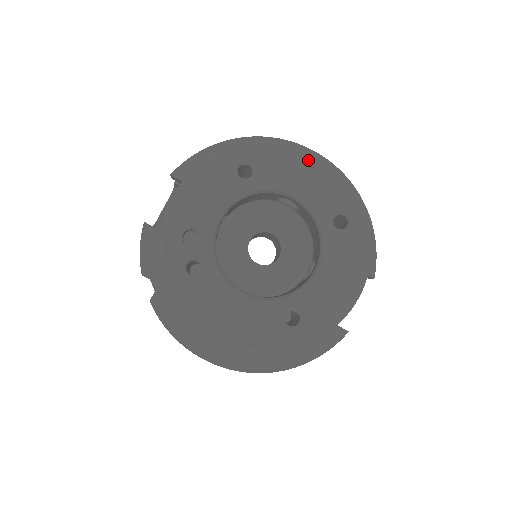
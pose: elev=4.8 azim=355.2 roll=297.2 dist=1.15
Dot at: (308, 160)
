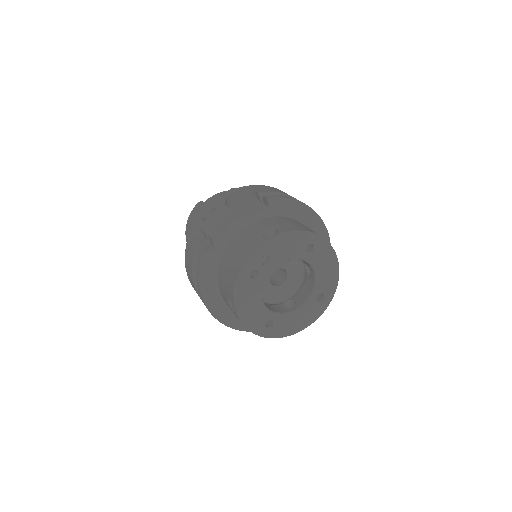
Dot at: (334, 263)
